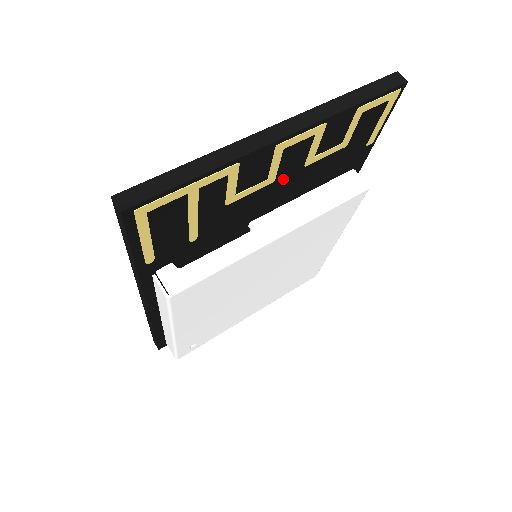
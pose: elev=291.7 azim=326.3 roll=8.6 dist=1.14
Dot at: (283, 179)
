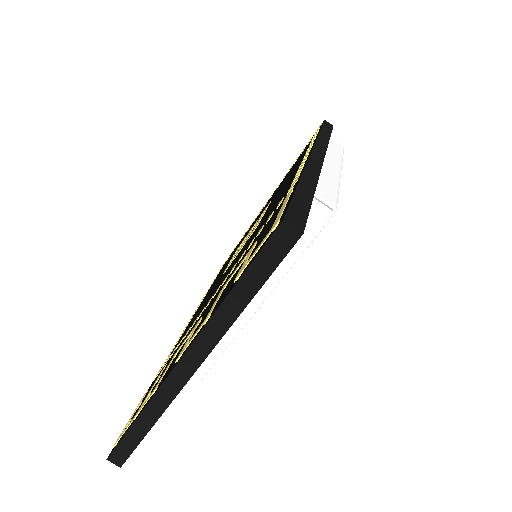
Dot at: occluded
